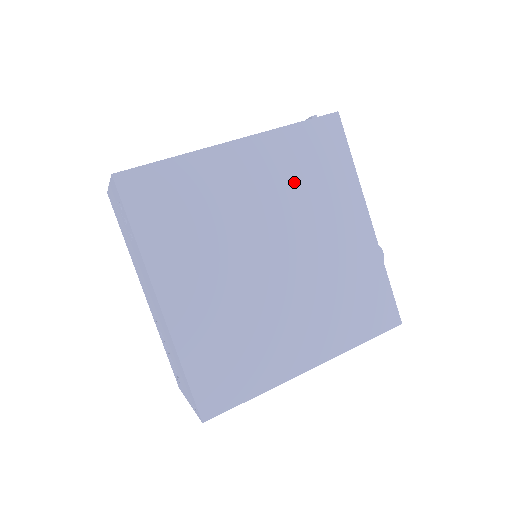
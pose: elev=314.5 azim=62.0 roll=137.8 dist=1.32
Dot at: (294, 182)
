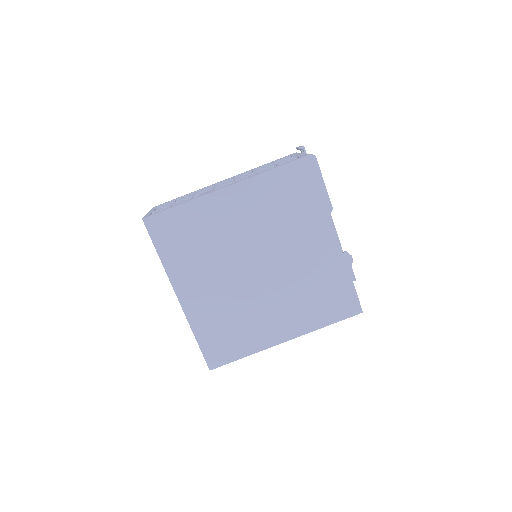
Dot at: (273, 213)
